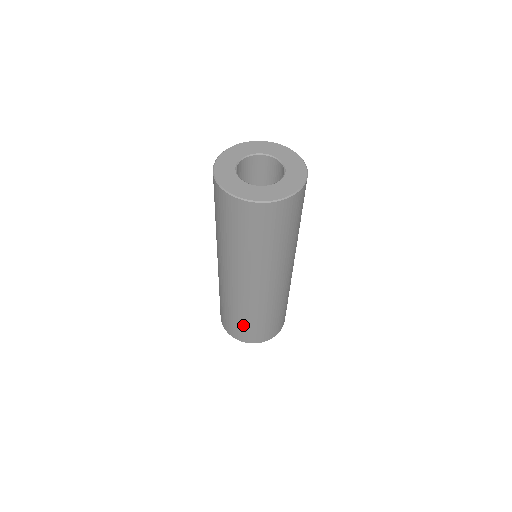
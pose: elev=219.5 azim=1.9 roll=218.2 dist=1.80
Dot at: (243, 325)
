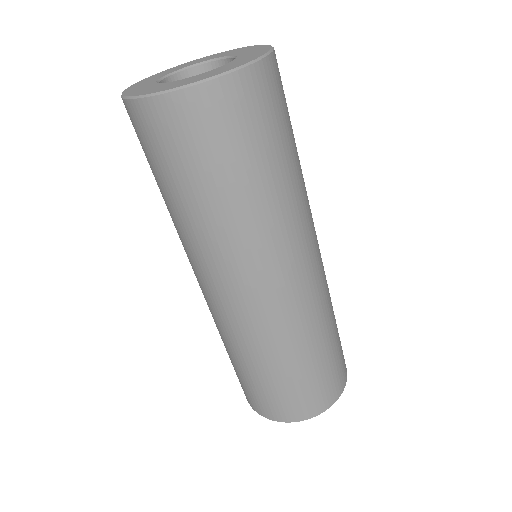
Dot at: (279, 385)
